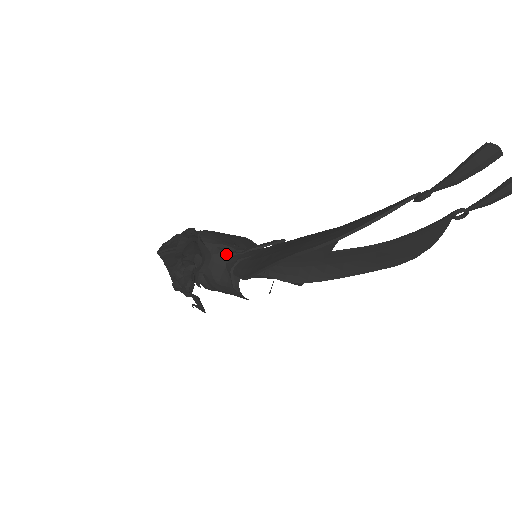
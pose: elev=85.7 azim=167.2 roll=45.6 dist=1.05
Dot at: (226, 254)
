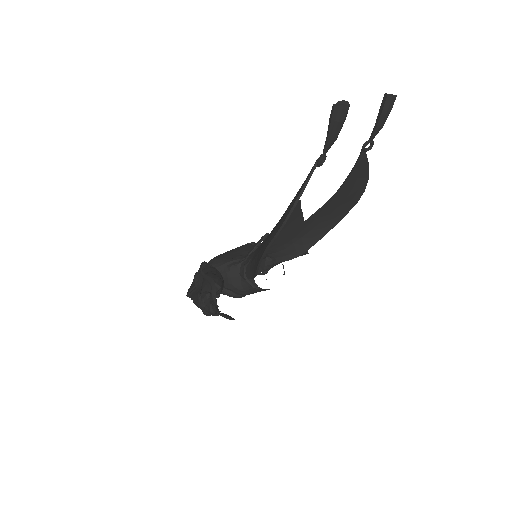
Dot at: (235, 267)
